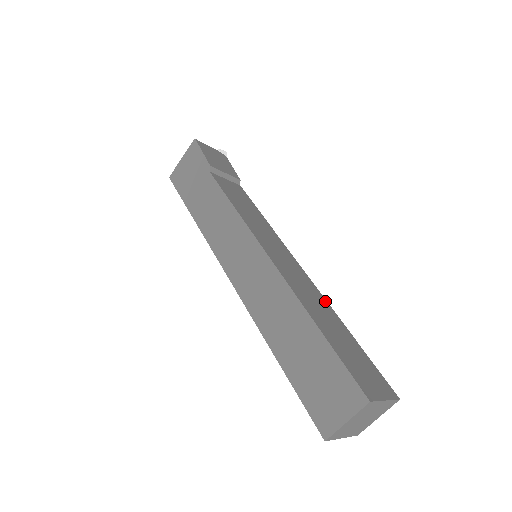
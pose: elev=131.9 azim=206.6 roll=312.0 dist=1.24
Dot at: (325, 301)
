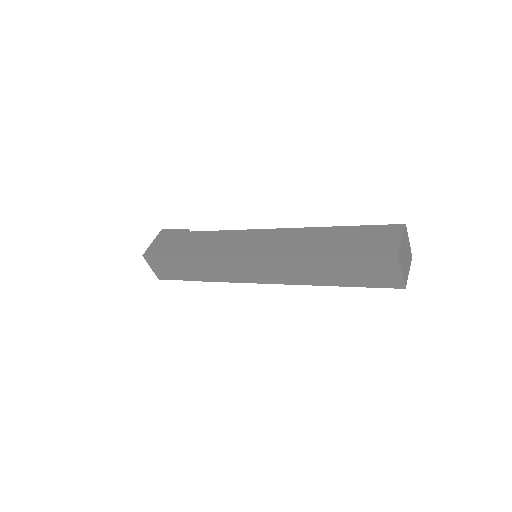
Dot at: occluded
